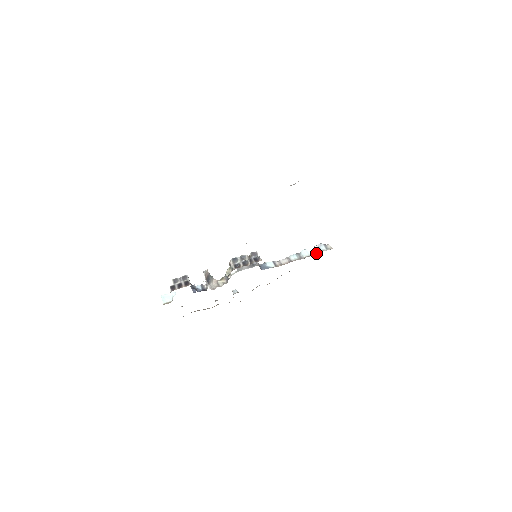
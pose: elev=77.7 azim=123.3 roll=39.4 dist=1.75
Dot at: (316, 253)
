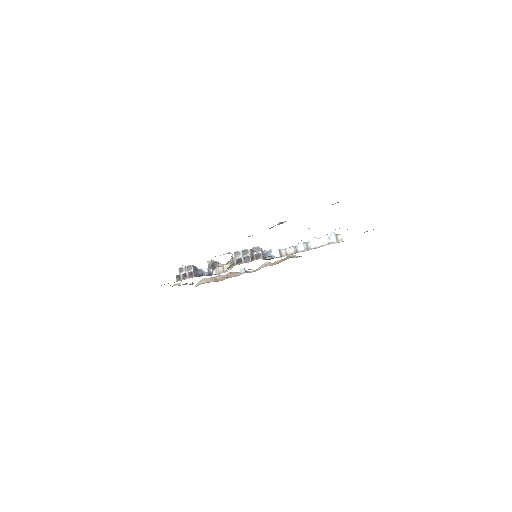
Dot at: (324, 245)
